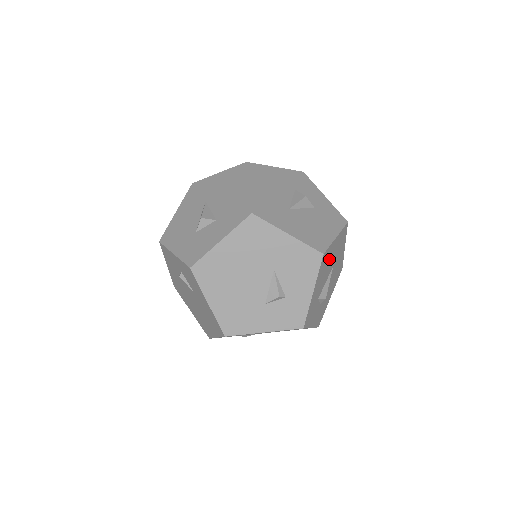
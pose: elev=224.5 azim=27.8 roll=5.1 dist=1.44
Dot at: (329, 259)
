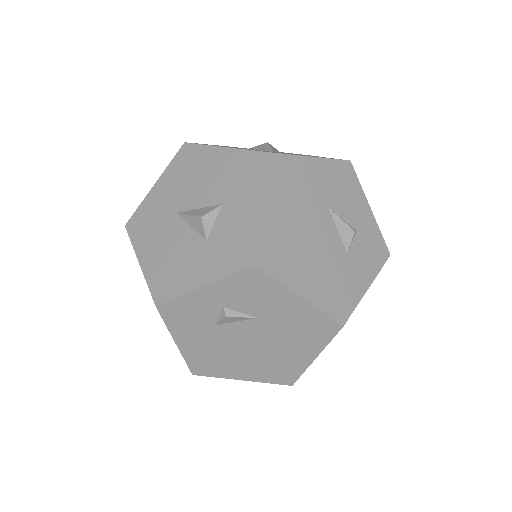
Dot at: occluded
